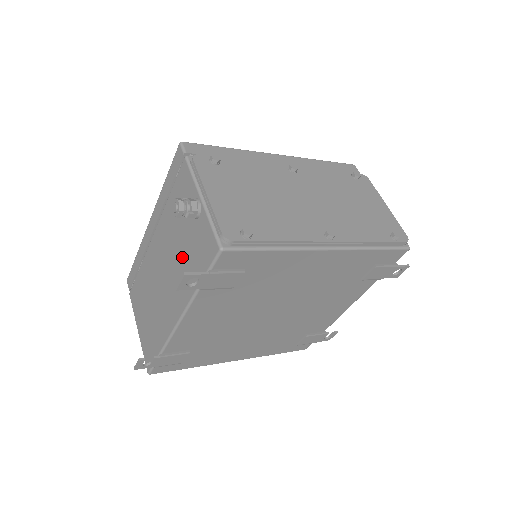
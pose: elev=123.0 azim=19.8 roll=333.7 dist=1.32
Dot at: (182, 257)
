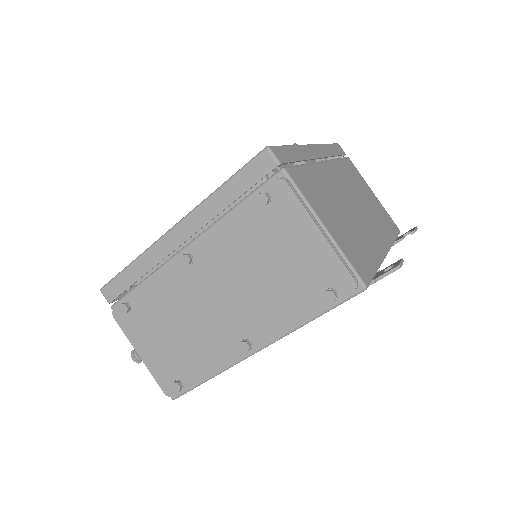
Dot at: occluded
